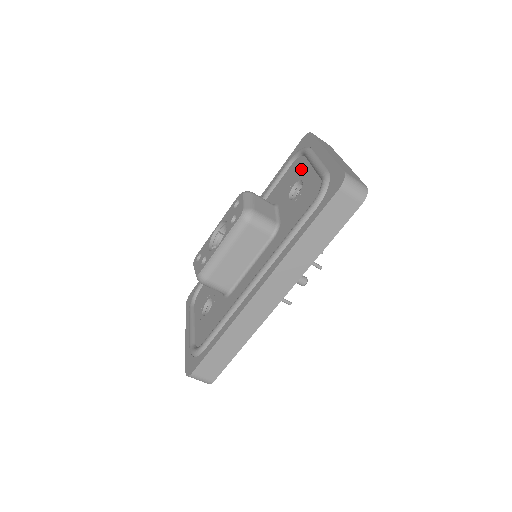
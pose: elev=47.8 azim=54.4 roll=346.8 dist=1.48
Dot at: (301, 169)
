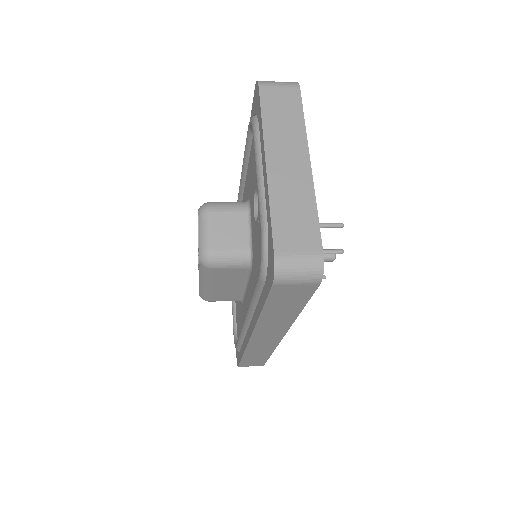
Dot at: occluded
